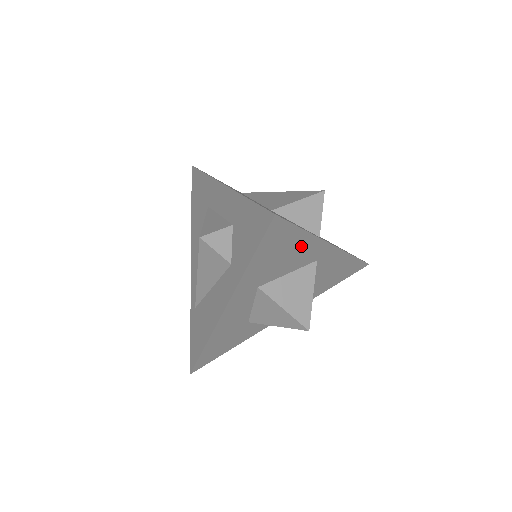
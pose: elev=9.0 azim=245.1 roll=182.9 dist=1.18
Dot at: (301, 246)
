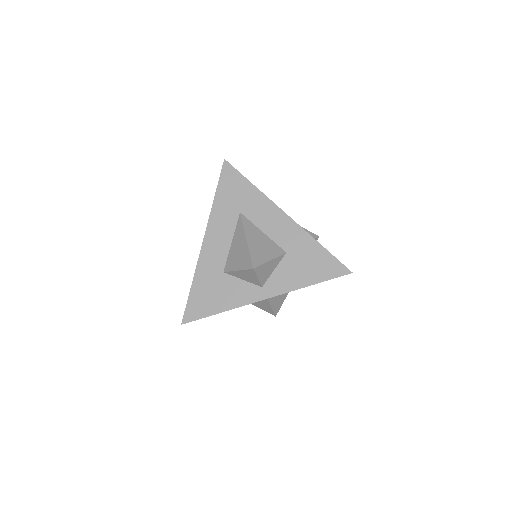
Dot at: occluded
